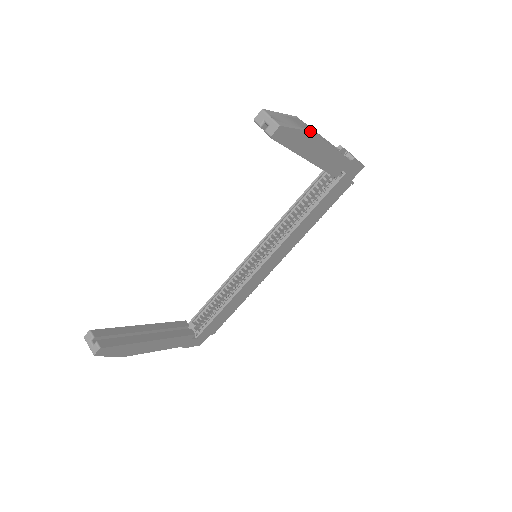
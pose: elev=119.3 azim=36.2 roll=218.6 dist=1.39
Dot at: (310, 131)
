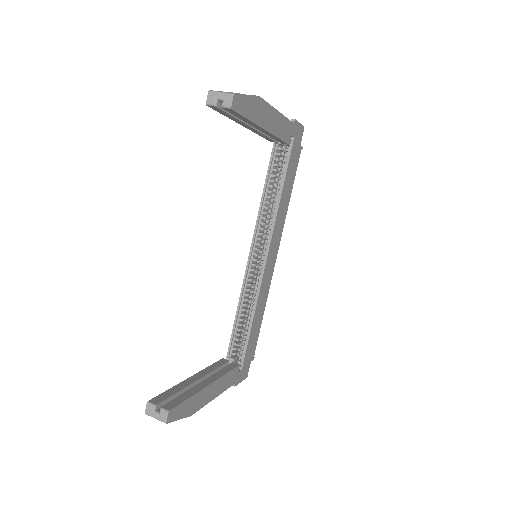
Dot at: (257, 96)
